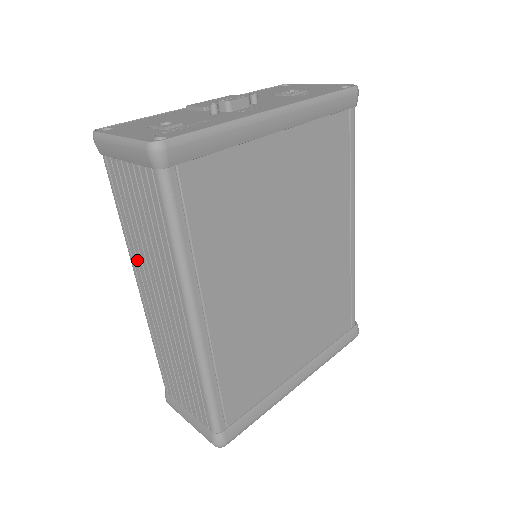
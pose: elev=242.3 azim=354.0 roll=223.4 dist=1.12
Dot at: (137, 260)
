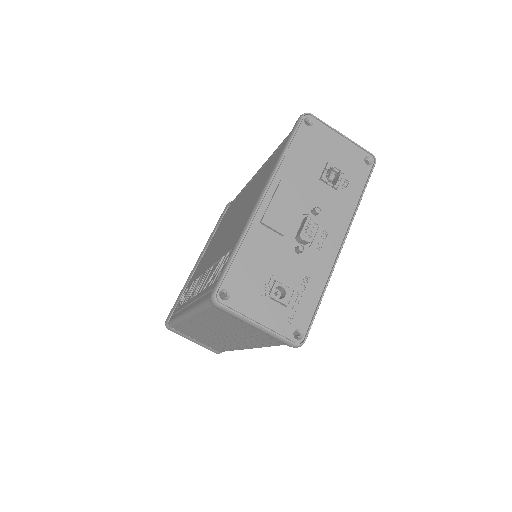
Dot at: (203, 320)
